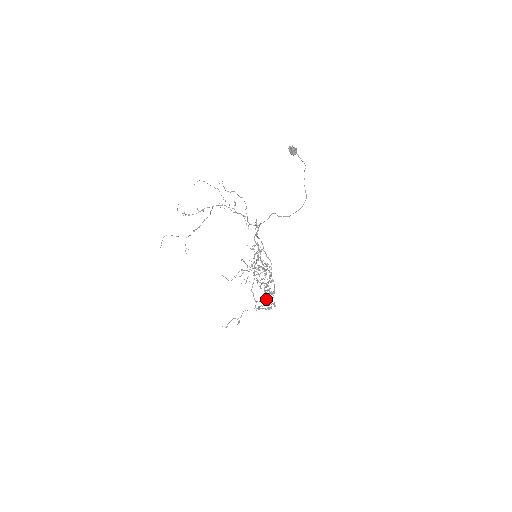
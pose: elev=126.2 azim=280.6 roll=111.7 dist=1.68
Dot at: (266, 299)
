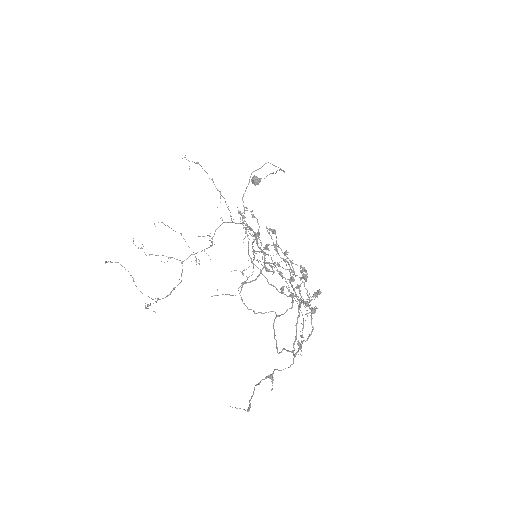
Dot at: (298, 288)
